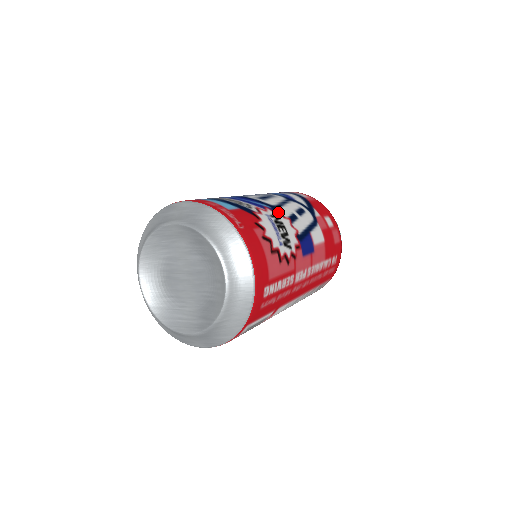
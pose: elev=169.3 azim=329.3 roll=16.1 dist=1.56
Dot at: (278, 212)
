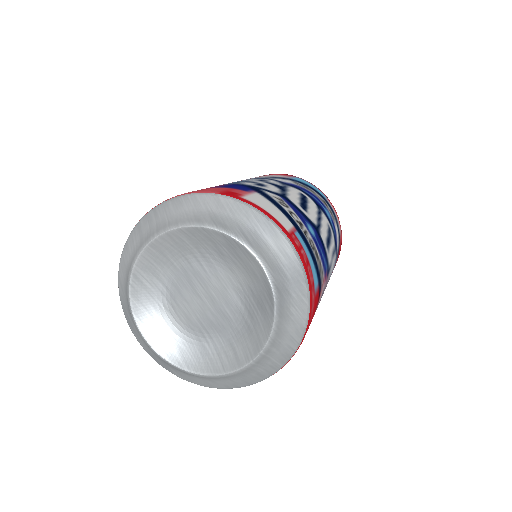
Dot at: occluded
